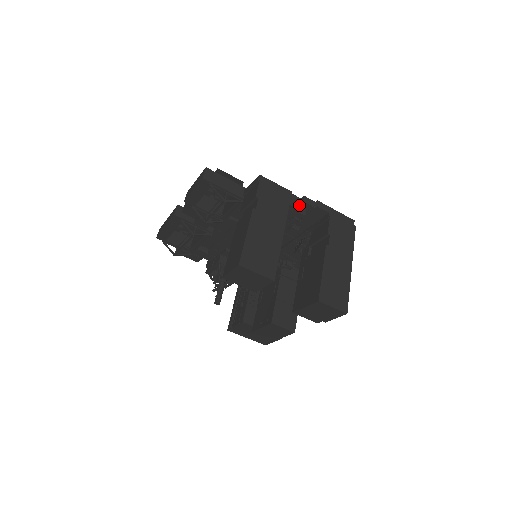
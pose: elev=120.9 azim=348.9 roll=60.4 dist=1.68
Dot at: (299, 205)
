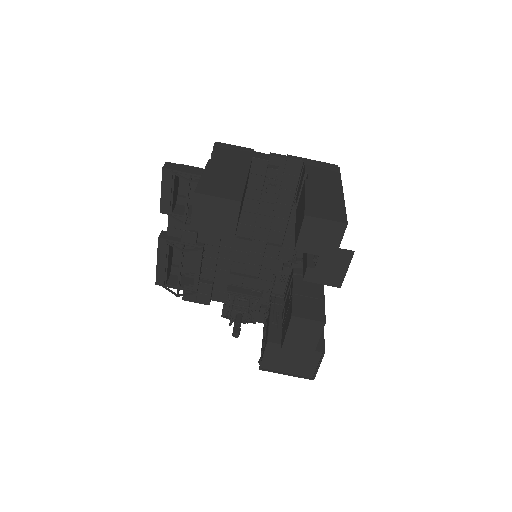
Dot at: (265, 157)
